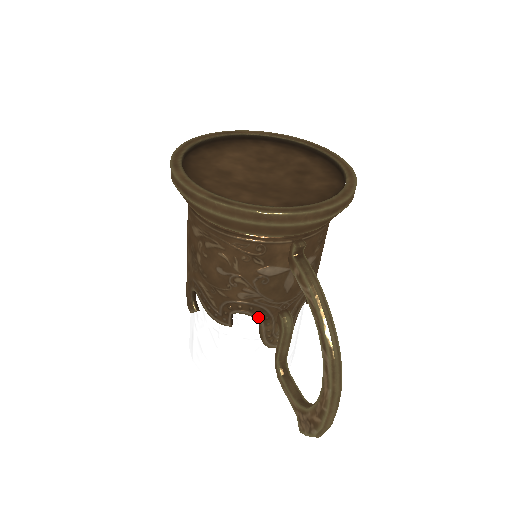
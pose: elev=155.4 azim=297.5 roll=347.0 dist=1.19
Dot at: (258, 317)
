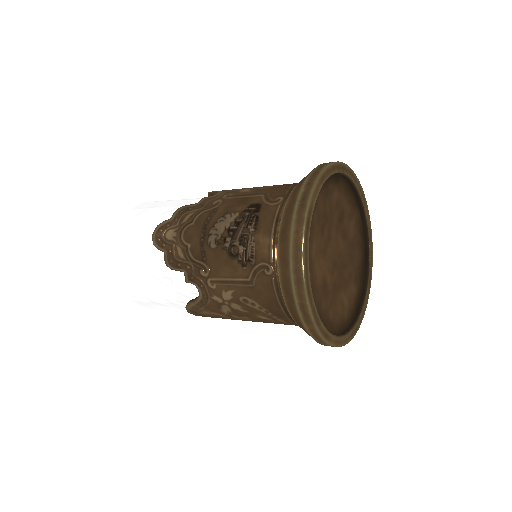
Dot at: occluded
